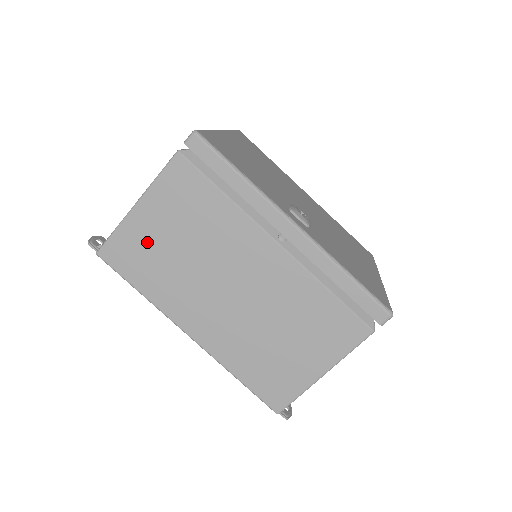
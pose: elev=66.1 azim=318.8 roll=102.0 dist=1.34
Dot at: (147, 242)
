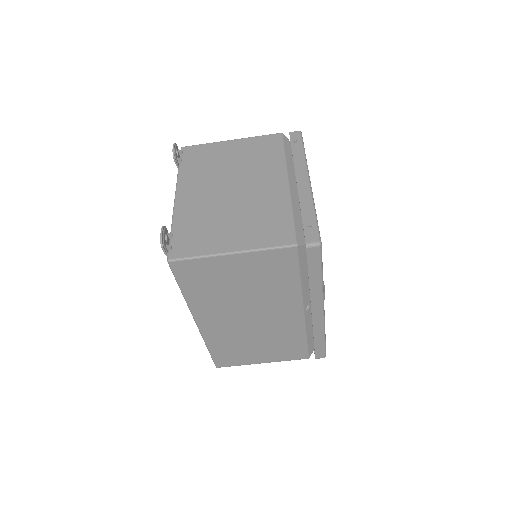
Dot at: (218, 275)
